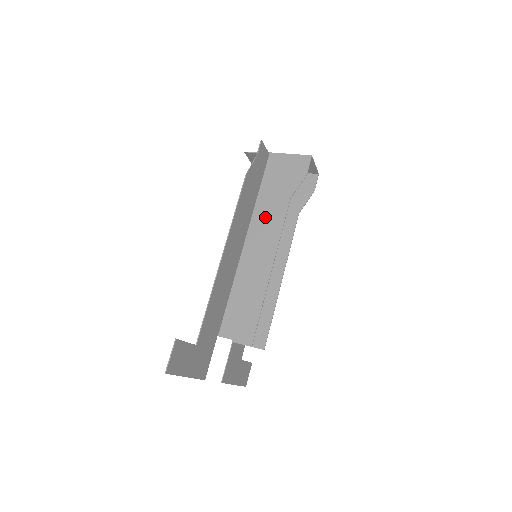
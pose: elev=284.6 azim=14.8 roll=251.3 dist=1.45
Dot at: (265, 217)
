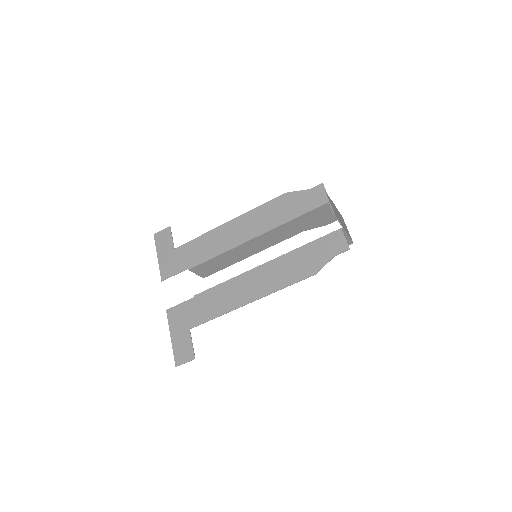
Dot at: occluded
